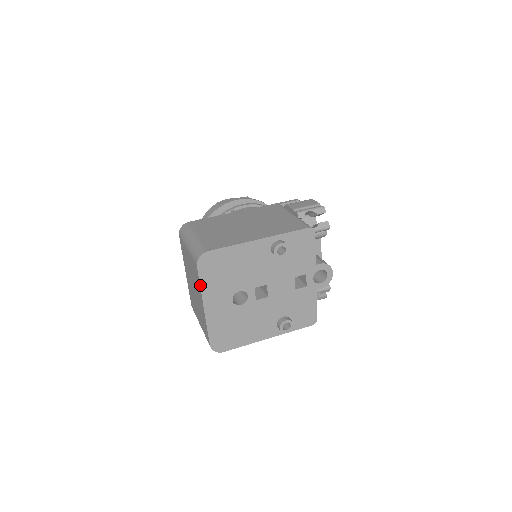
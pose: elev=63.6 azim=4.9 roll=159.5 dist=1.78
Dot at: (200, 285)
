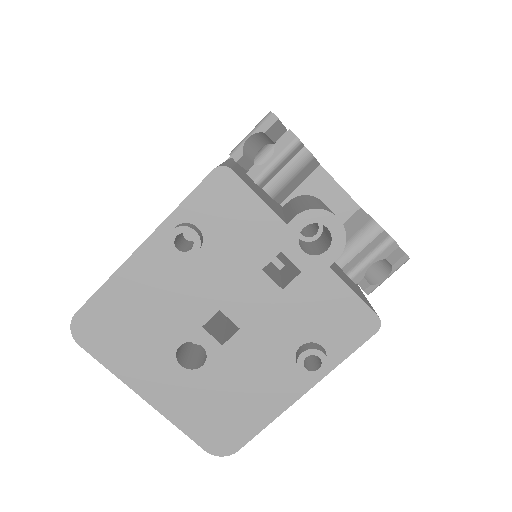
Dot at: (108, 369)
